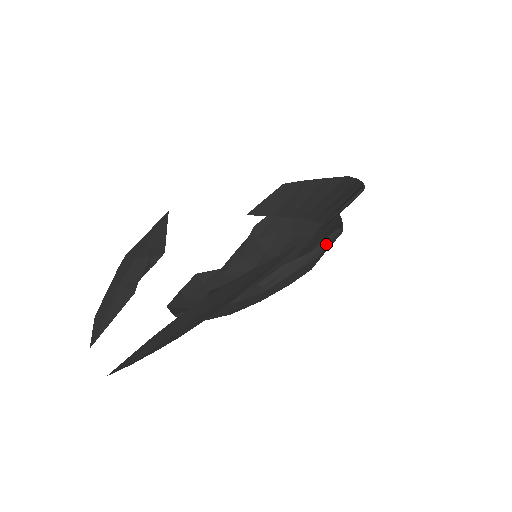
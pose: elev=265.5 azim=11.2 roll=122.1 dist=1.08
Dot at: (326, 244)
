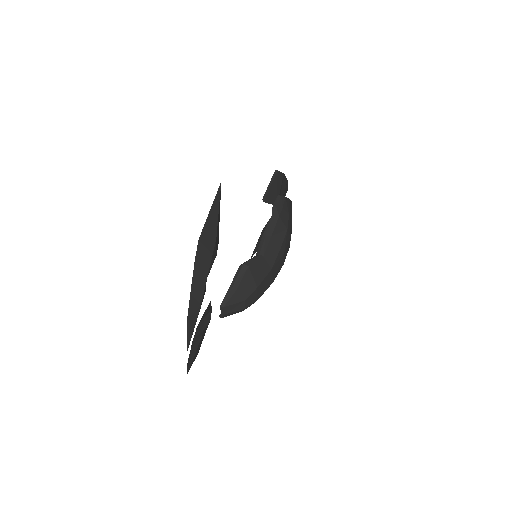
Dot at: (277, 206)
